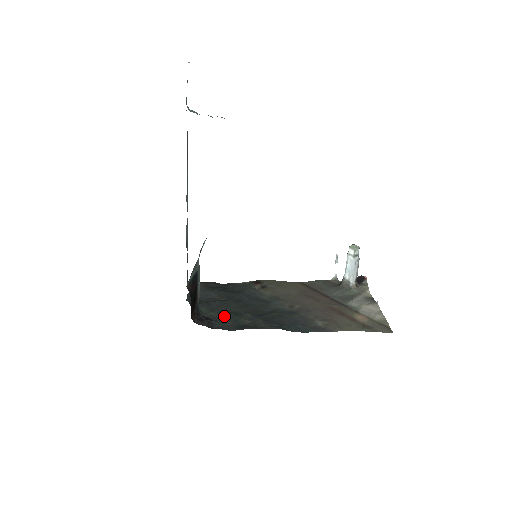
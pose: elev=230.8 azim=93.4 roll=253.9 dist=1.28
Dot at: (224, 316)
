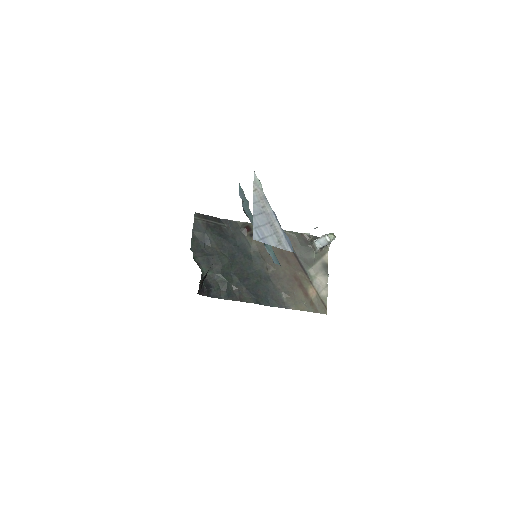
Dot at: (219, 279)
